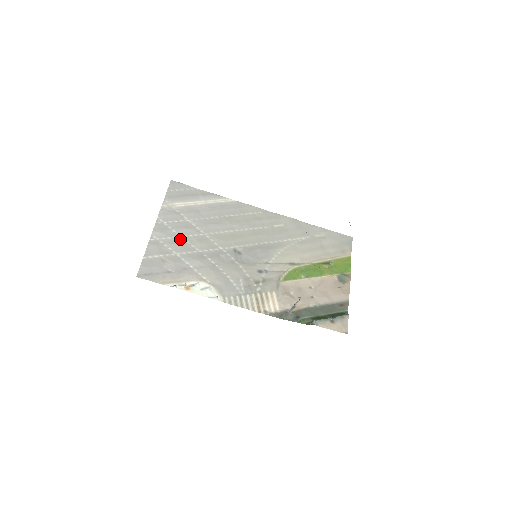
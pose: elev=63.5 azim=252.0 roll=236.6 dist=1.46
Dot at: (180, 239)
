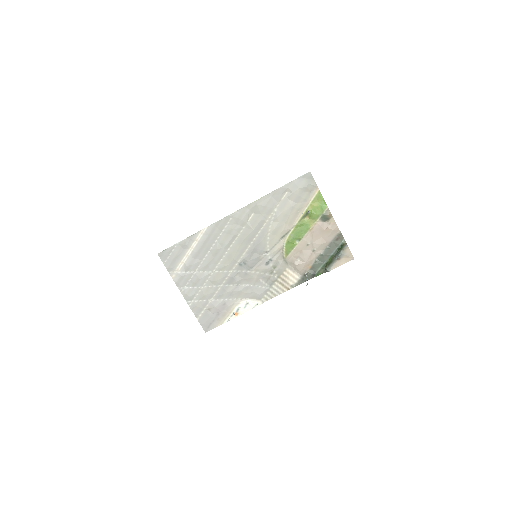
Dot at: (204, 289)
